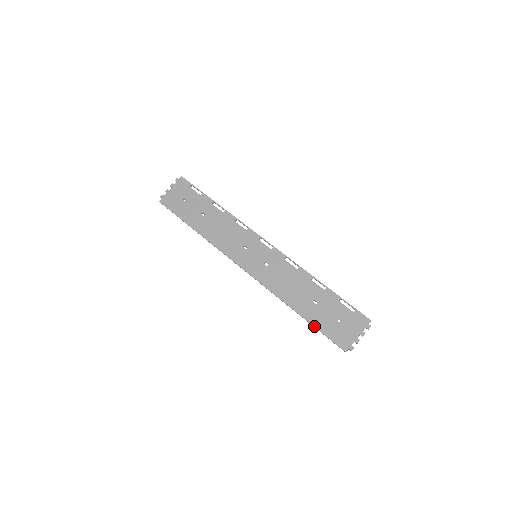
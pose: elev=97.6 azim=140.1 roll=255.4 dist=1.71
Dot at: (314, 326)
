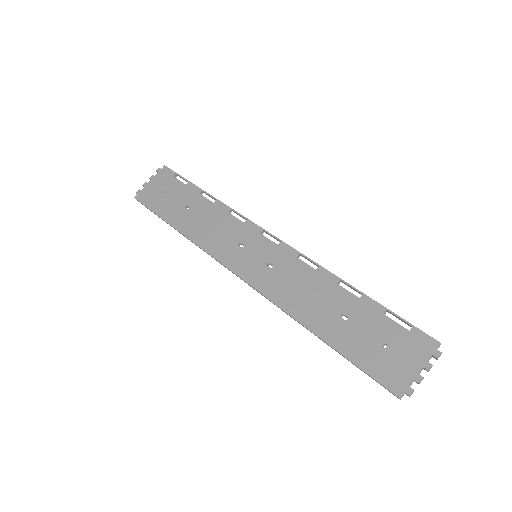
Dot at: (344, 355)
